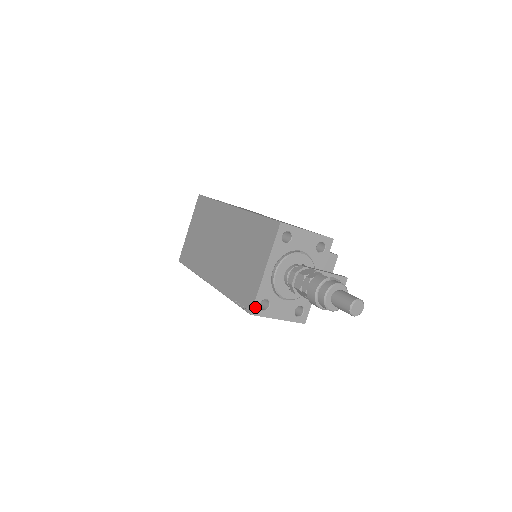
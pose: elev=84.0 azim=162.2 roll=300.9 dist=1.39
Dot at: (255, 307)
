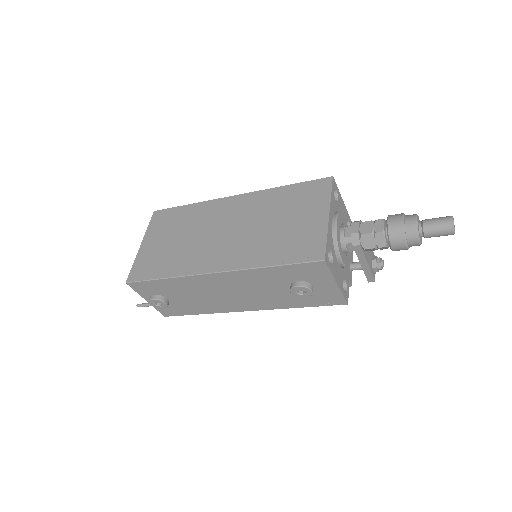
Dot at: (326, 254)
